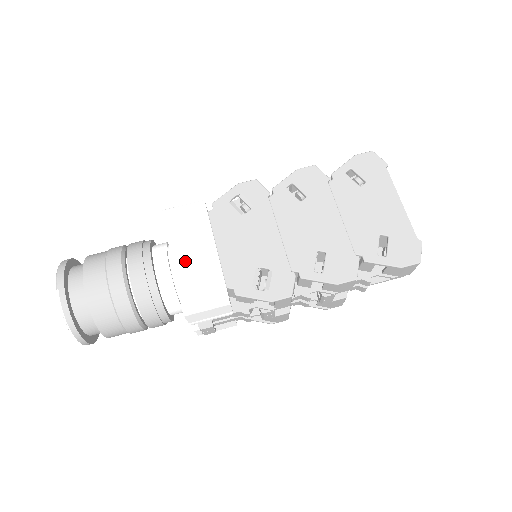
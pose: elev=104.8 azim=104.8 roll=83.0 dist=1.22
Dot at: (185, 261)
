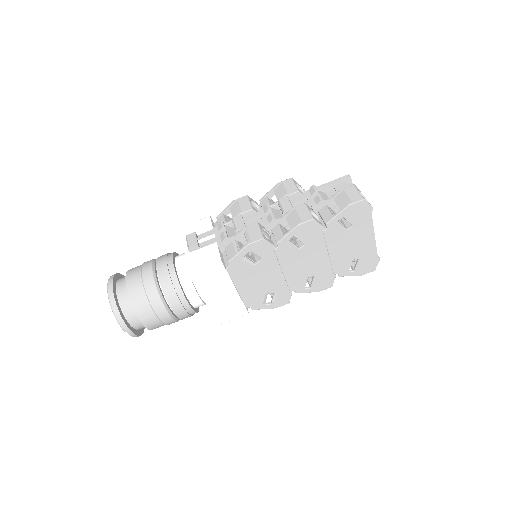
Dot at: (214, 301)
